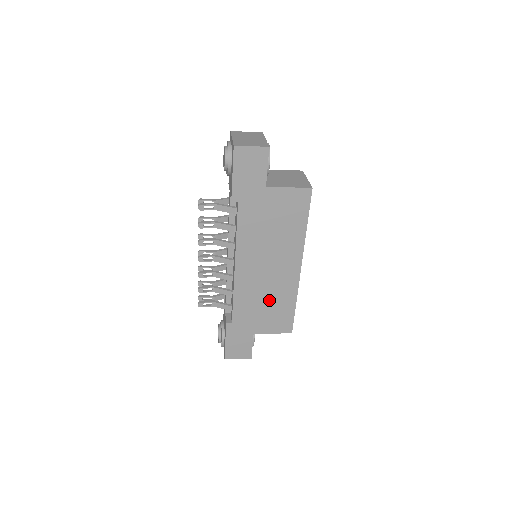
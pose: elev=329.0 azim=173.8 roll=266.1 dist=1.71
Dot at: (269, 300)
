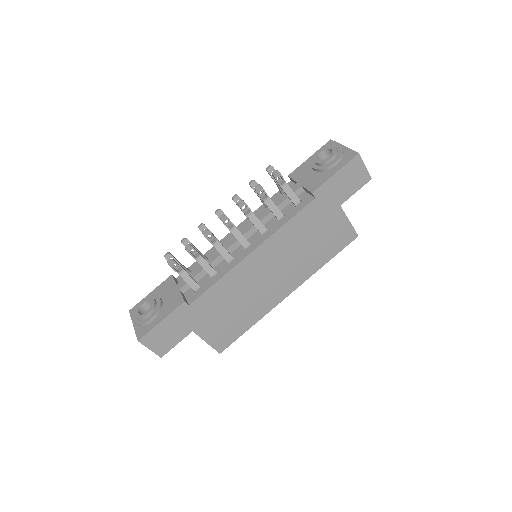
Dot at: (240, 306)
